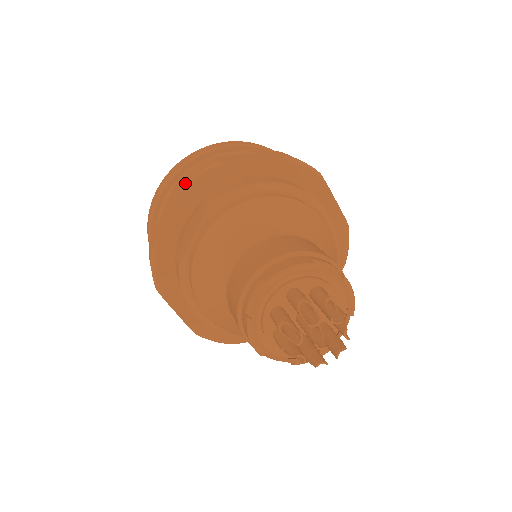
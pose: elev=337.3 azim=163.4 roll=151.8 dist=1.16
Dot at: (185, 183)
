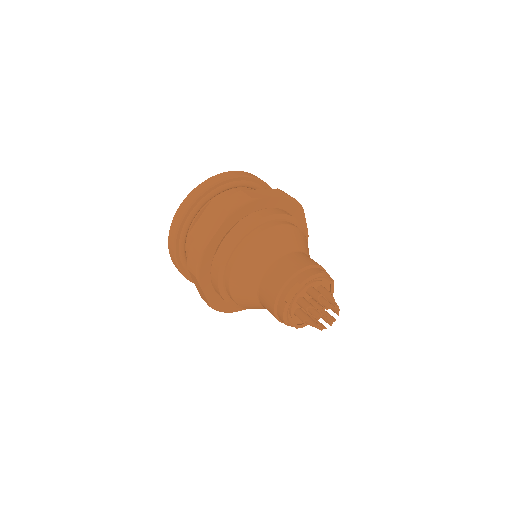
Dot at: (231, 210)
